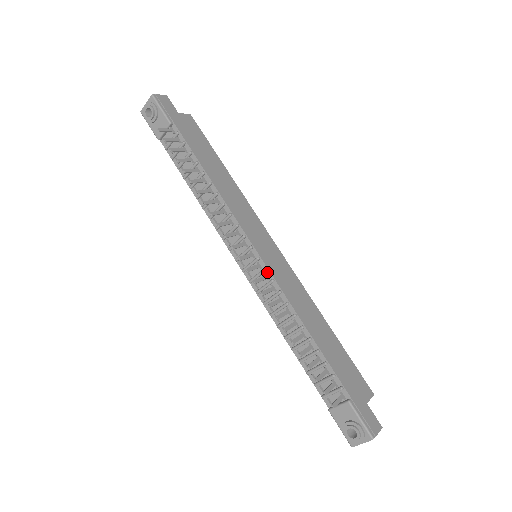
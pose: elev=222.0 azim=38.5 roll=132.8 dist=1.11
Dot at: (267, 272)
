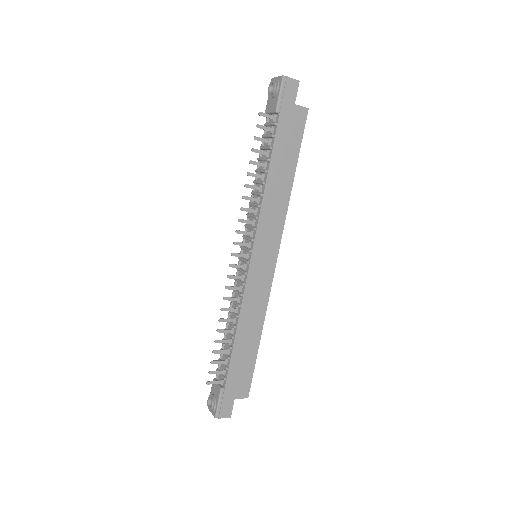
Dot at: (246, 276)
